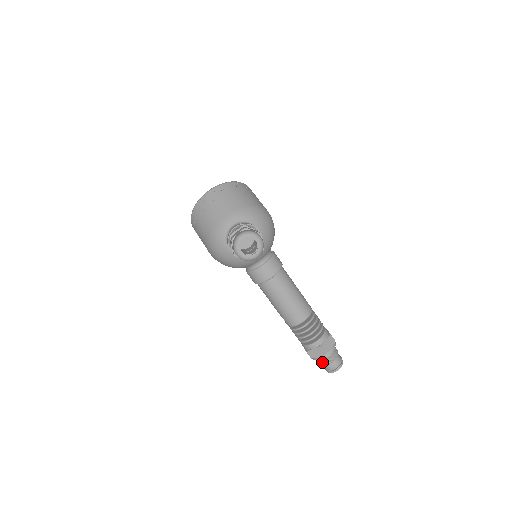
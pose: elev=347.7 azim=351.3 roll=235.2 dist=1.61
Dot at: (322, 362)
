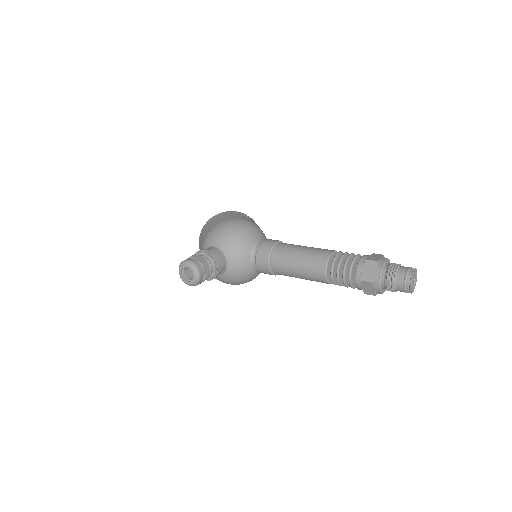
Dot at: (389, 290)
